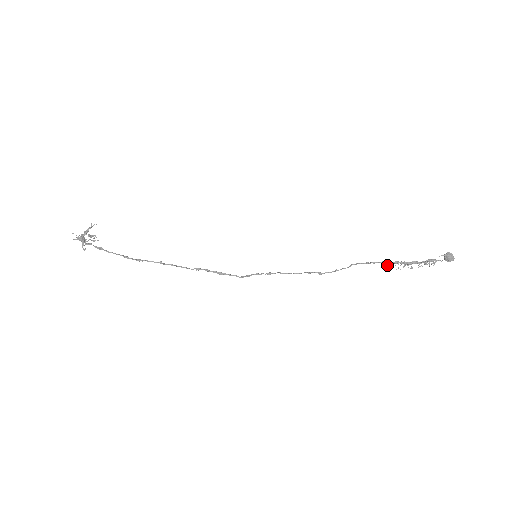
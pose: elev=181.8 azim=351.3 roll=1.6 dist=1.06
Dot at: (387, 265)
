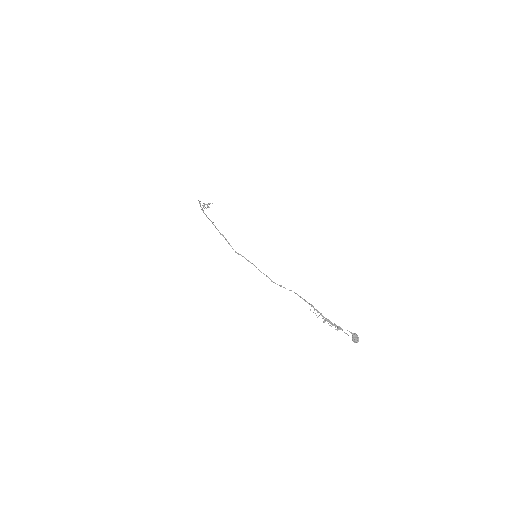
Dot at: occluded
